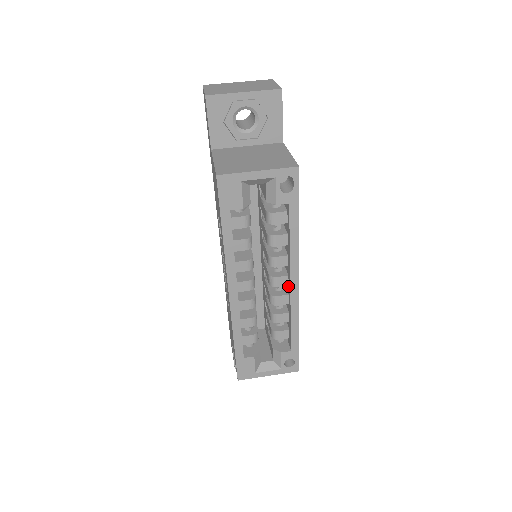
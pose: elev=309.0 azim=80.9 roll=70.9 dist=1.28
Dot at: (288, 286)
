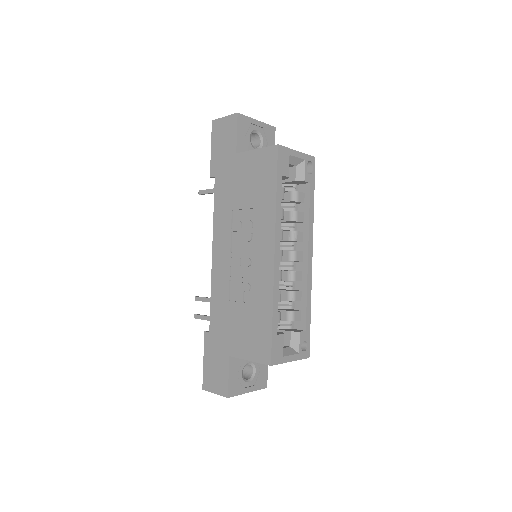
Dot at: (302, 263)
